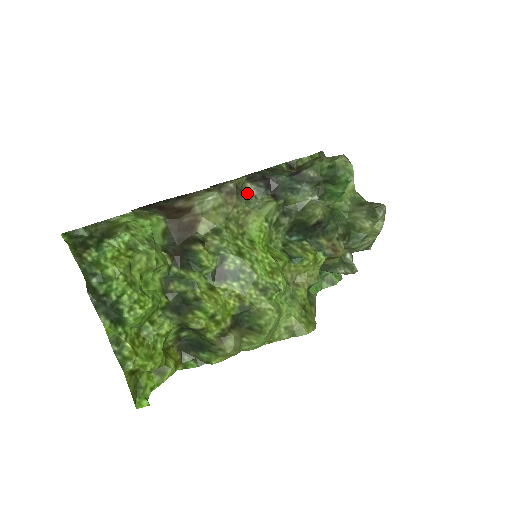
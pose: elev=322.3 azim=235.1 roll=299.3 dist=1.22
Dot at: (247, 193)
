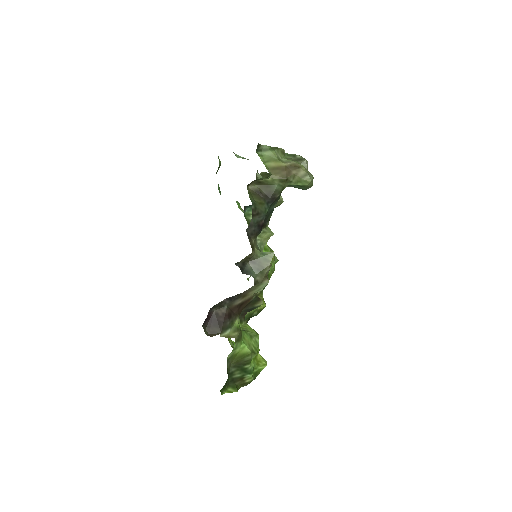
Dot at: (254, 245)
